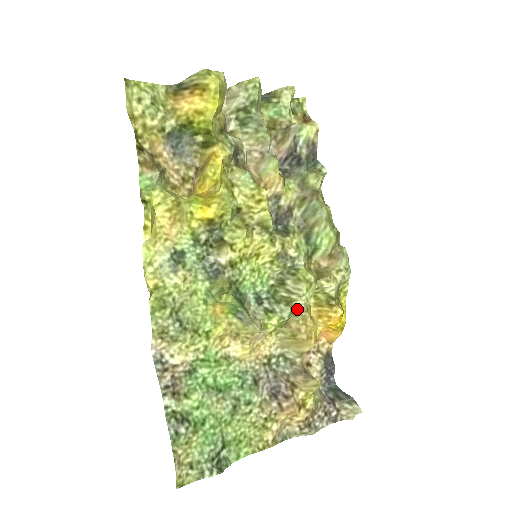
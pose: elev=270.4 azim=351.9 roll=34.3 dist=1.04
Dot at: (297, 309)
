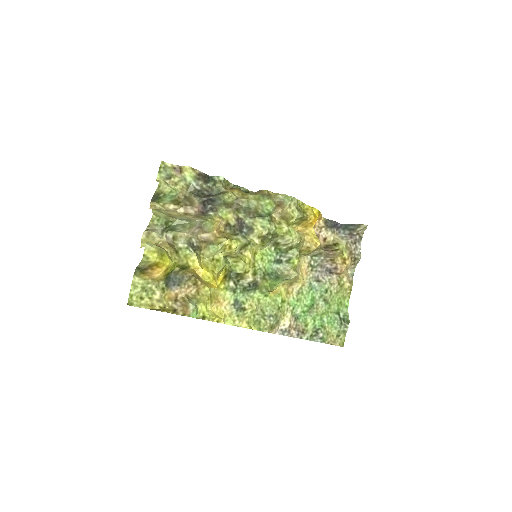
Dot at: (297, 245)
